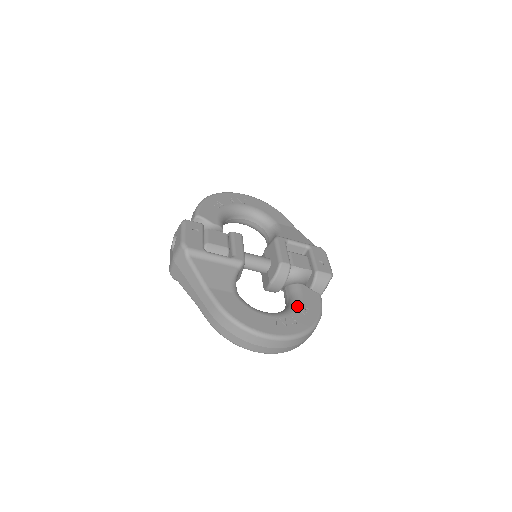
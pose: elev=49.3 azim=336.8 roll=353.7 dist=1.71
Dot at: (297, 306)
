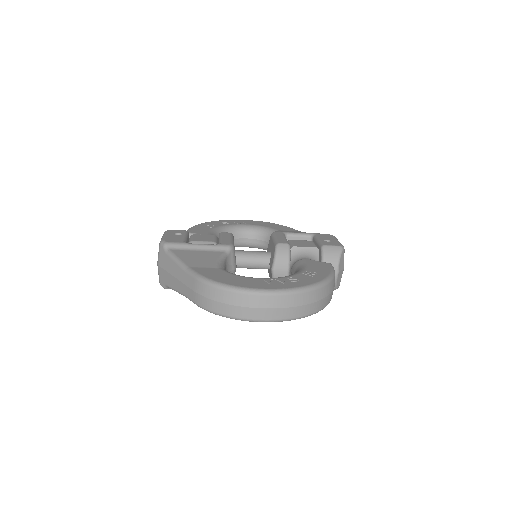
Dot at: (300, 271)
